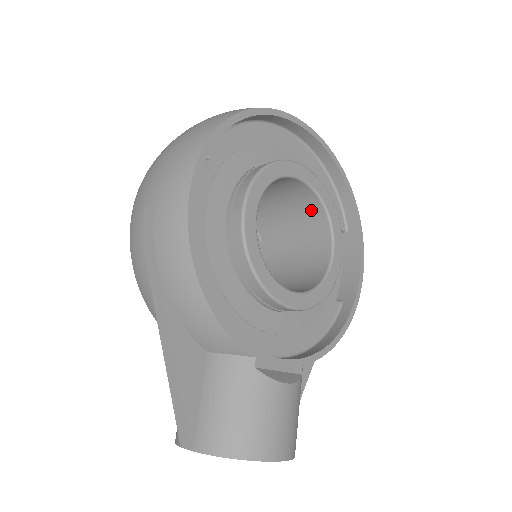
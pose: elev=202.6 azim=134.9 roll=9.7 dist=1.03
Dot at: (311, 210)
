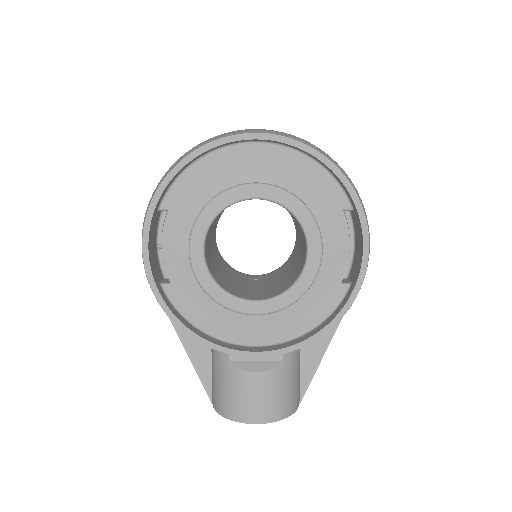
Dot at: occluded
